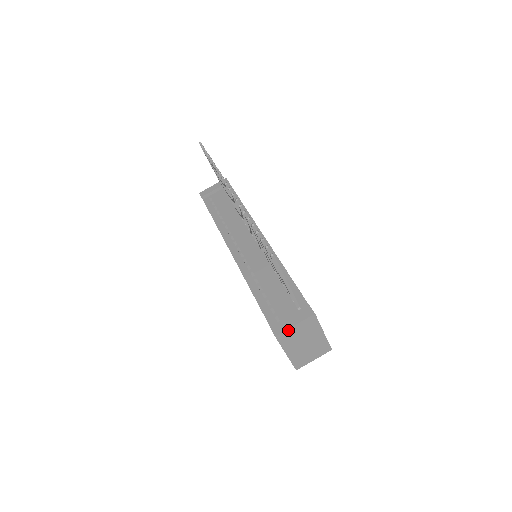
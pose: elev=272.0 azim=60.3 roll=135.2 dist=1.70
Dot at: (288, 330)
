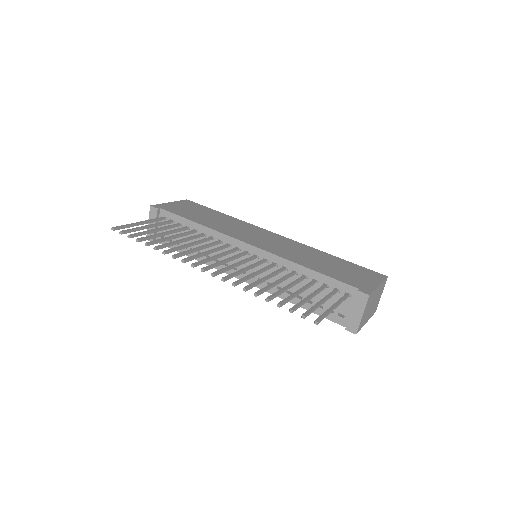
Dot at: (360, 322)
